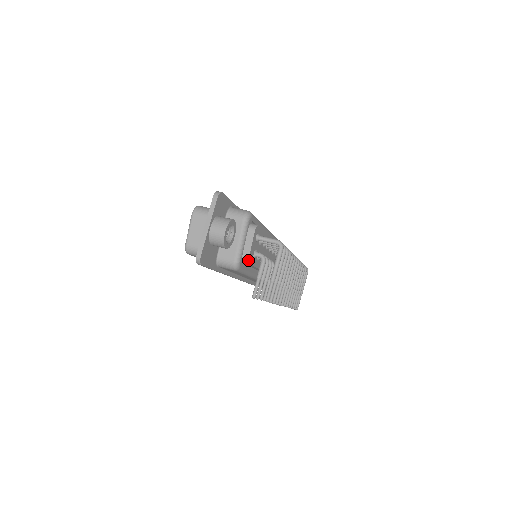
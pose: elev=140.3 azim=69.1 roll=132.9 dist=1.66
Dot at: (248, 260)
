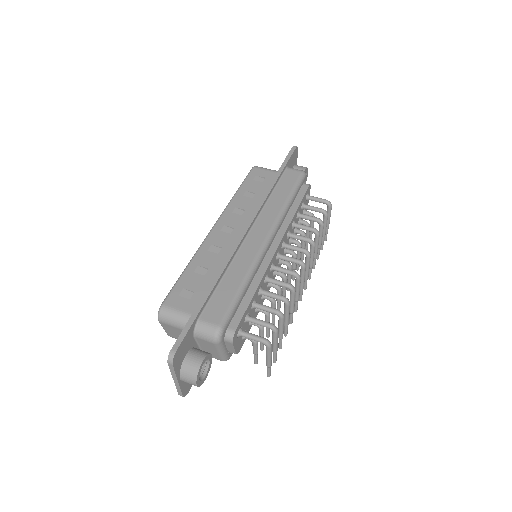
Dot at: occluded
